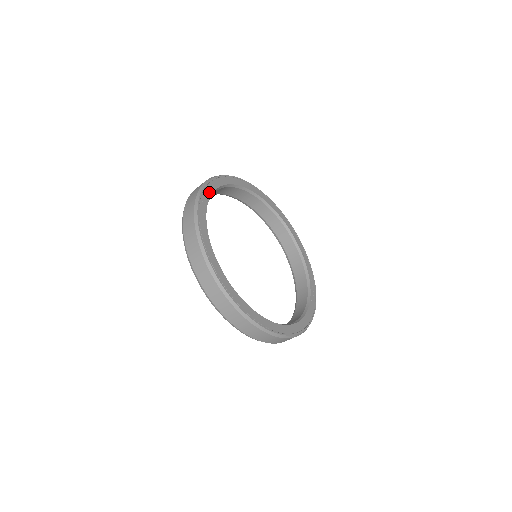
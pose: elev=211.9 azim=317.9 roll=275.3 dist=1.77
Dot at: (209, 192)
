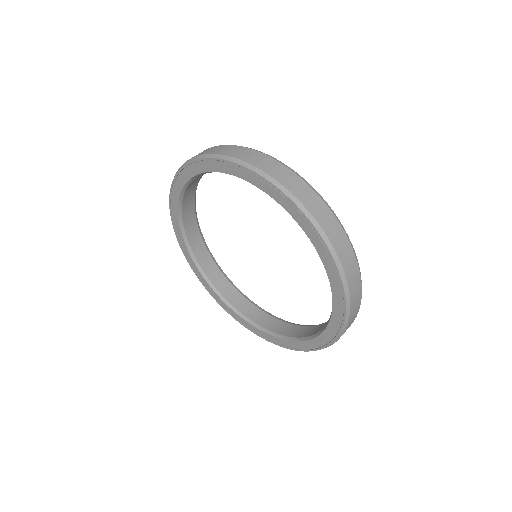
Dot at: occluded
